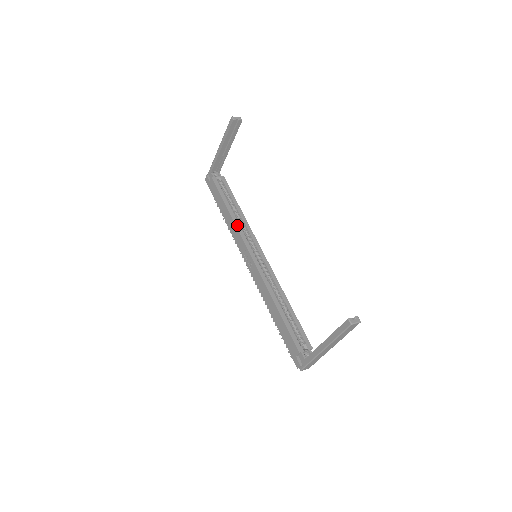
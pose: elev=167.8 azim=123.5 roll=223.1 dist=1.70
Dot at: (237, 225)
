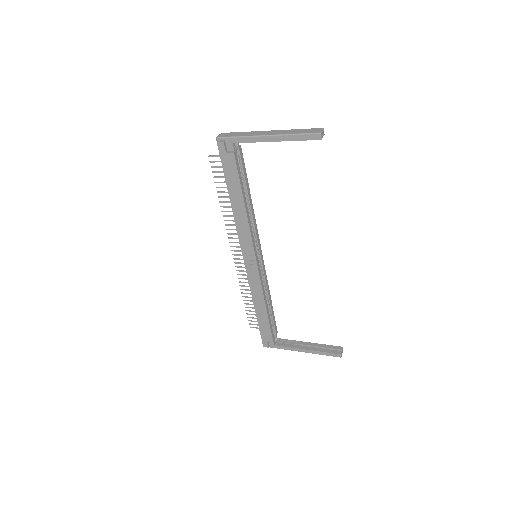
Dot at: (250, 225)
